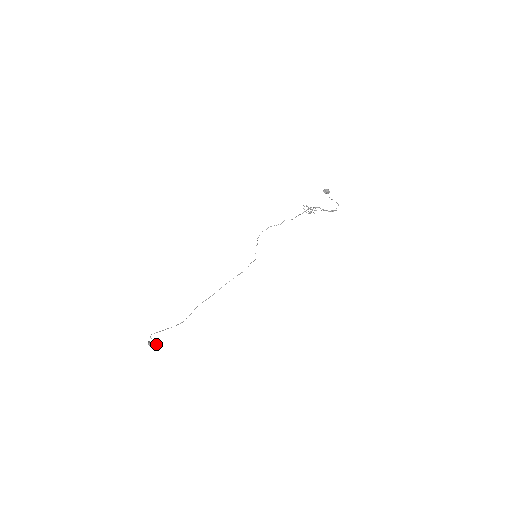
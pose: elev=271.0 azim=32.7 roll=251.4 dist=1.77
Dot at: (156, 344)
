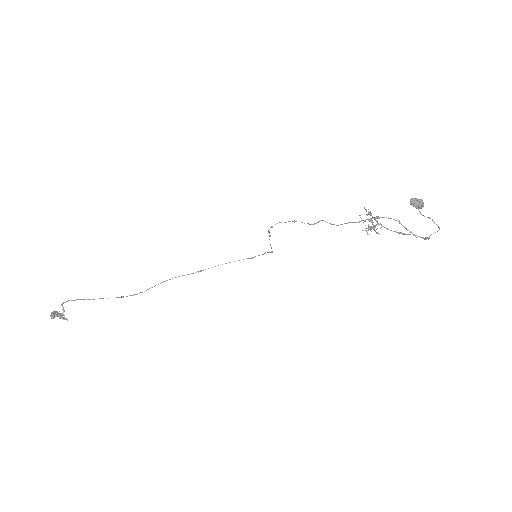
Dot at: (63, 319)
